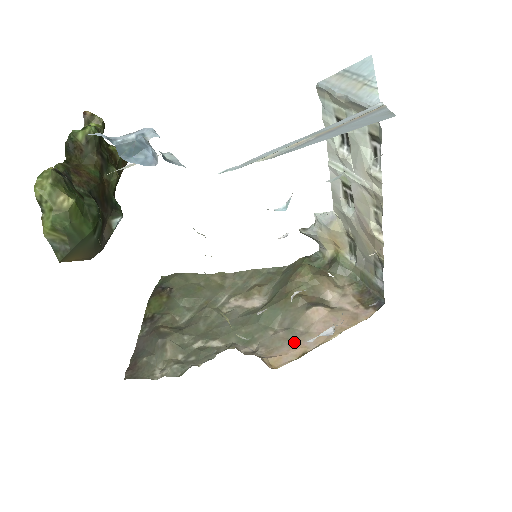
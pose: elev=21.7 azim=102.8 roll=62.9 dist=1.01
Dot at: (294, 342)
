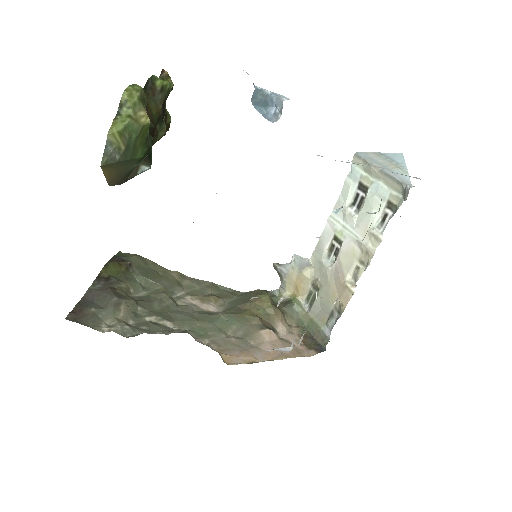
Dot at: (245, 350)
